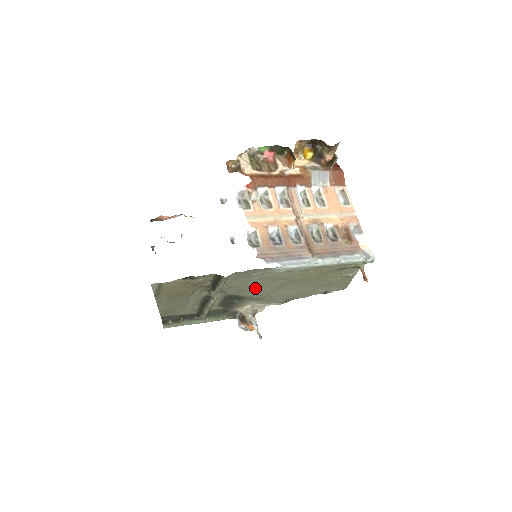
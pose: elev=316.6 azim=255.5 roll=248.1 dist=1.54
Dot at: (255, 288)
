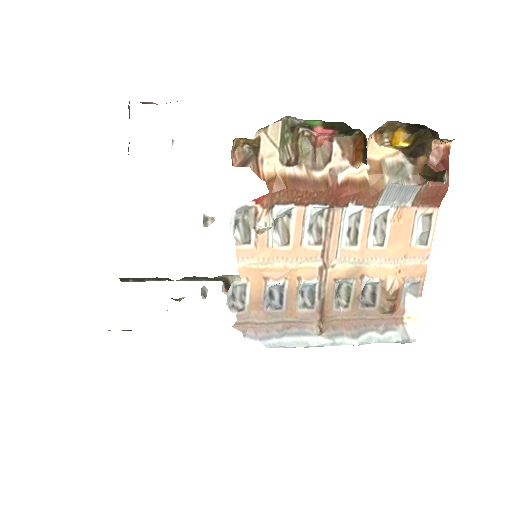
Dot at: occluded
